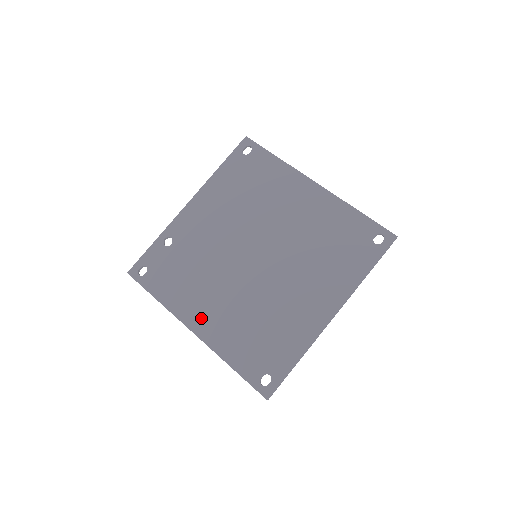
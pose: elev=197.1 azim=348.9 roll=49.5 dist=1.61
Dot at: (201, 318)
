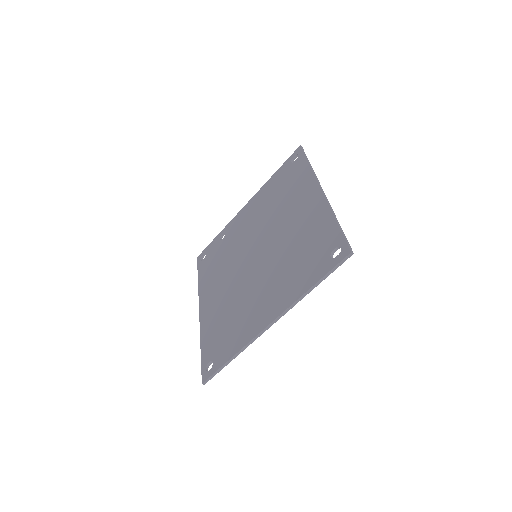
Dot at: (207, 301)
